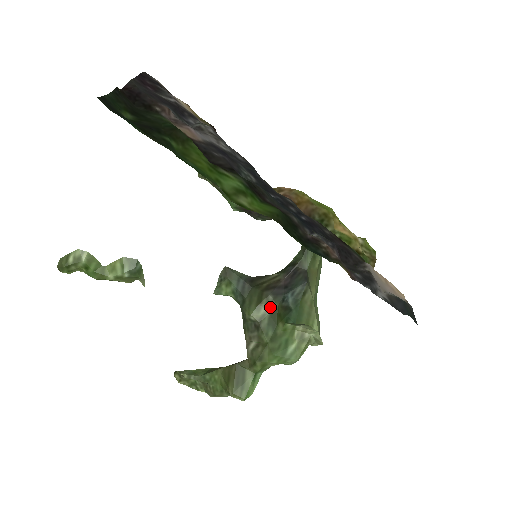
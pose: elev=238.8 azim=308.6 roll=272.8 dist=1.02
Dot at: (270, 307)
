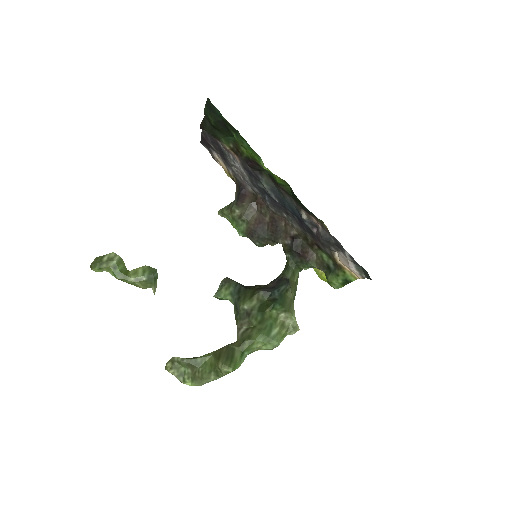
Dot at: (260, 300)
